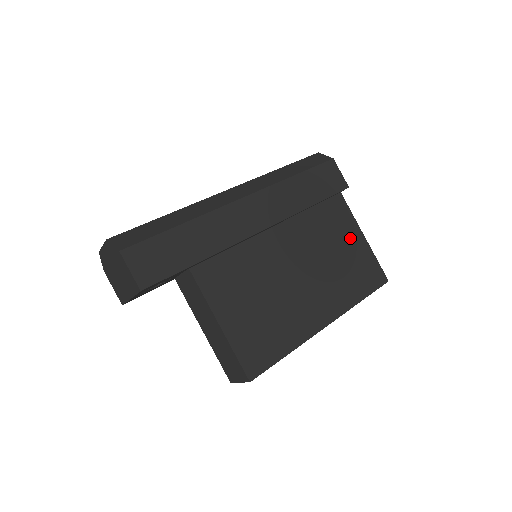
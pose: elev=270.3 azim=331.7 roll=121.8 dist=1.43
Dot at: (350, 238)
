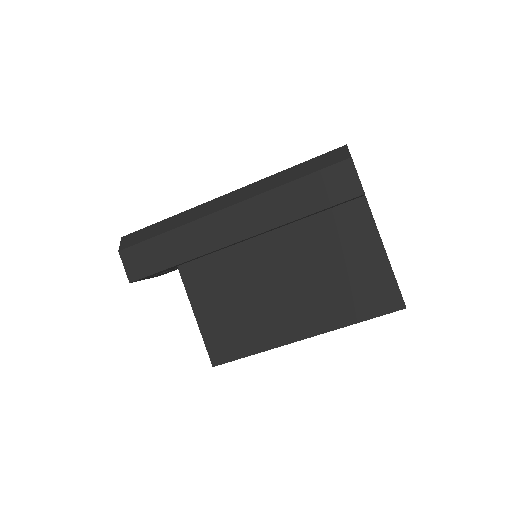
Dot at: (362, 252)
